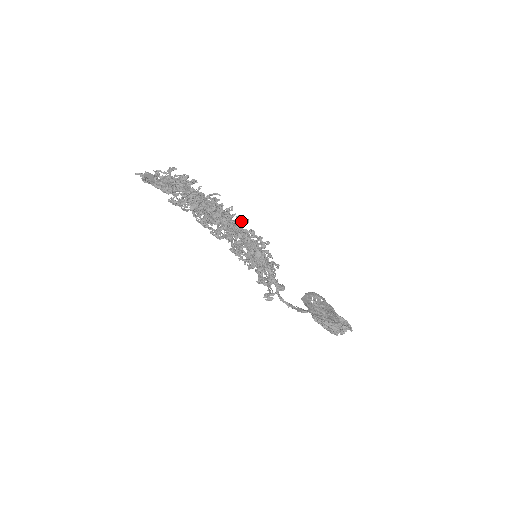
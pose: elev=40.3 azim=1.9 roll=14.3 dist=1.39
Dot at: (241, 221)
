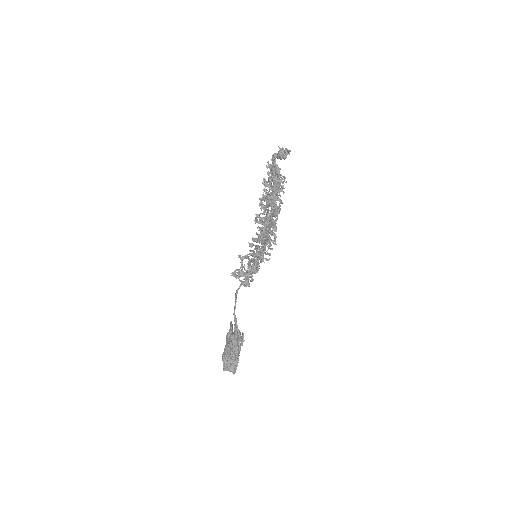
Dot at: occluded
